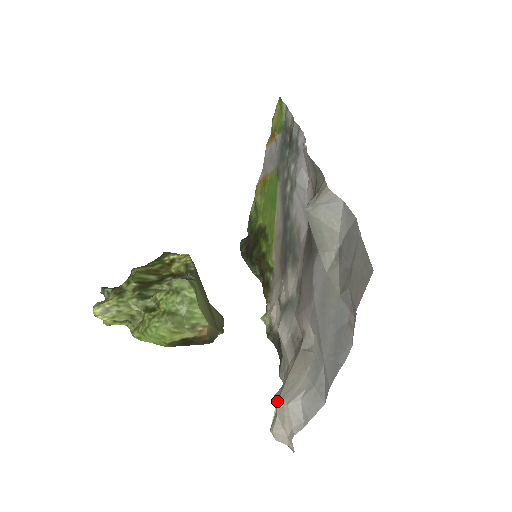
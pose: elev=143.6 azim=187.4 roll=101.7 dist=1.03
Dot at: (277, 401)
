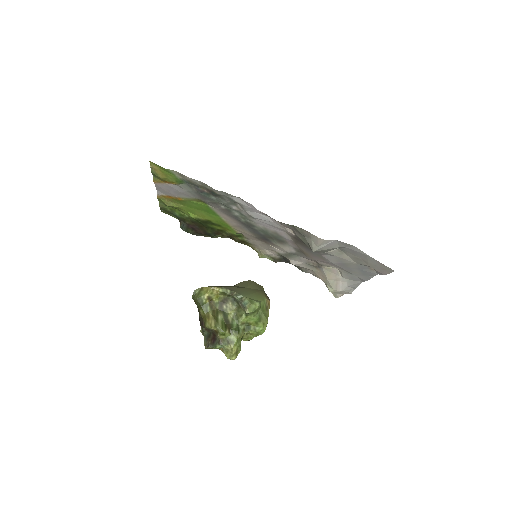
Dot at: occluded
